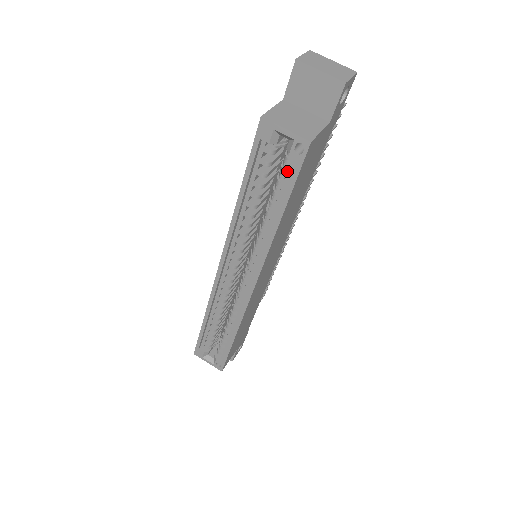
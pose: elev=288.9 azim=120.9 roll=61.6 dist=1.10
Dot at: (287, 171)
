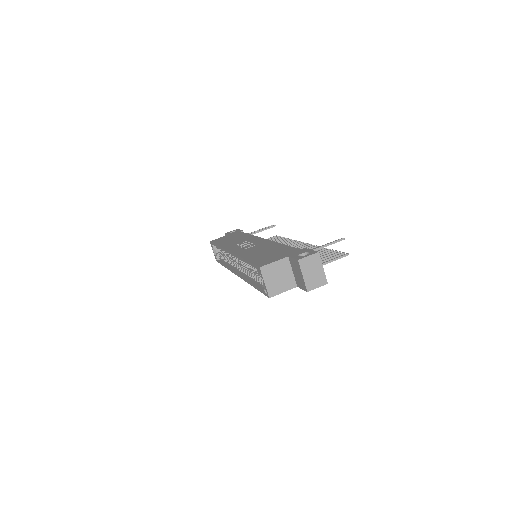
Dot at: occluded
